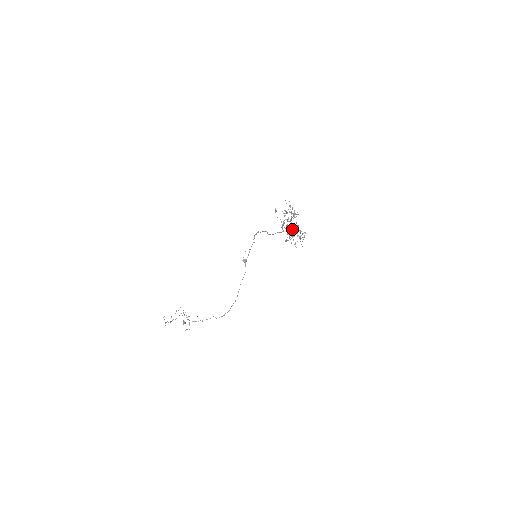
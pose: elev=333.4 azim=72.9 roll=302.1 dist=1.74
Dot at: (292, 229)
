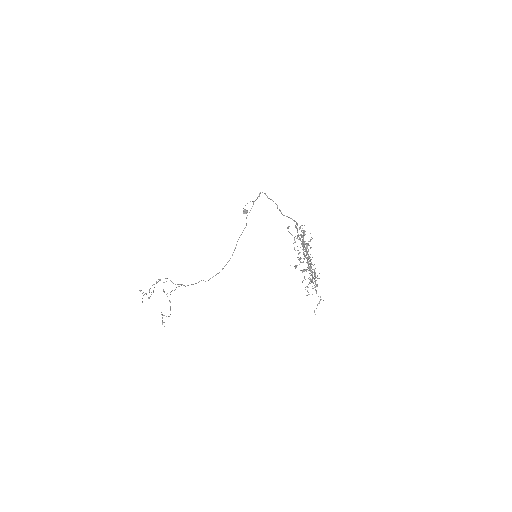
Dot at: (307, 258)
